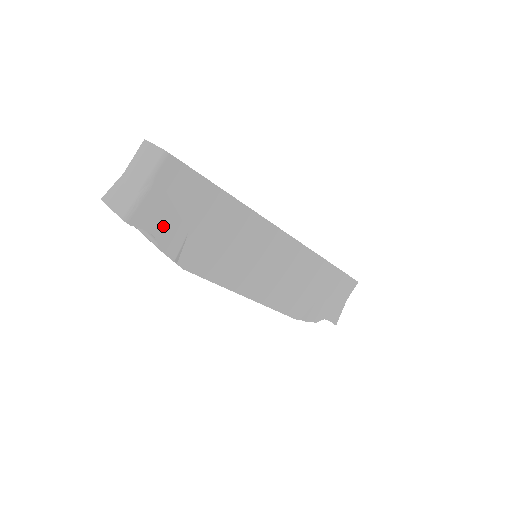
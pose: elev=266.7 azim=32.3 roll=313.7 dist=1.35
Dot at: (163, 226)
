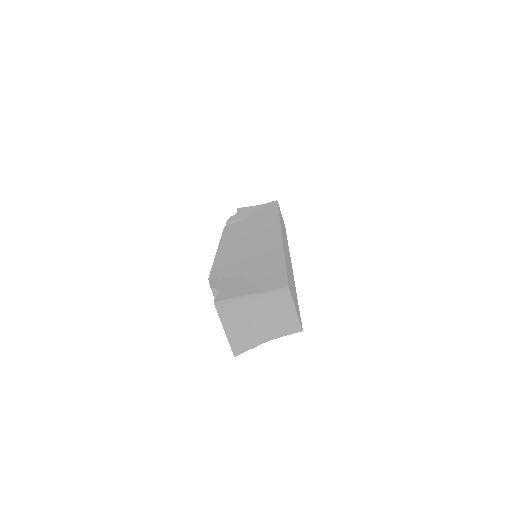
Dot at: occluded
